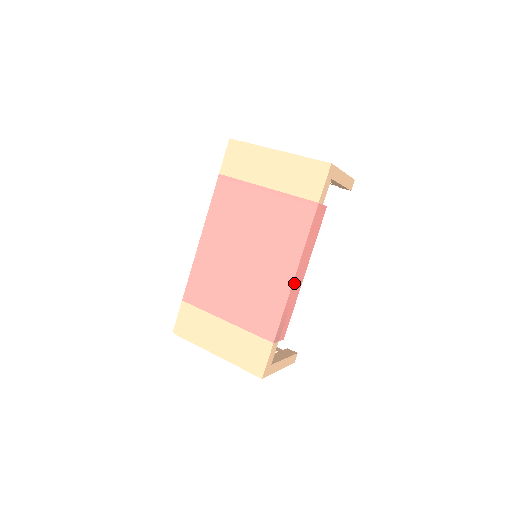
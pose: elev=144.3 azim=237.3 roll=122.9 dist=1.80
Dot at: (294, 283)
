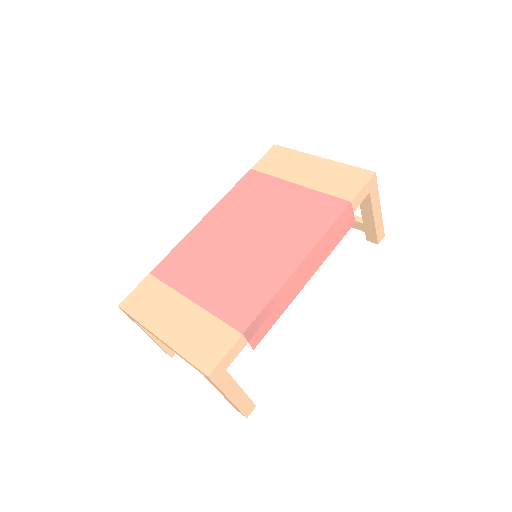
Dot at: (295, 275)
